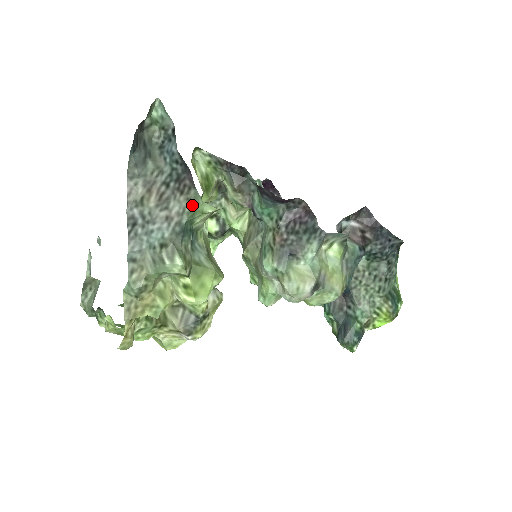
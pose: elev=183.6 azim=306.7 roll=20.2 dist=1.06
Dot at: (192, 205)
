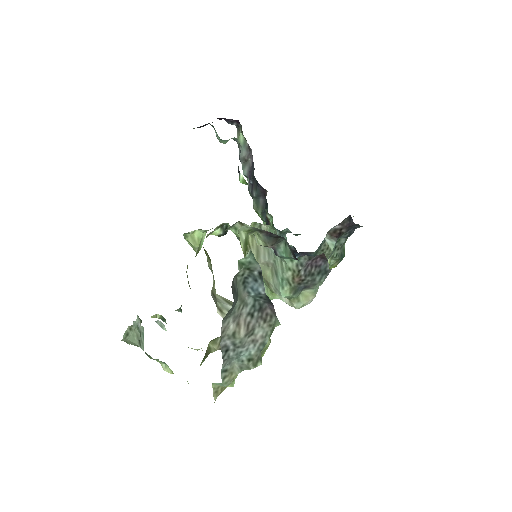
Dot at: (273, 328)
